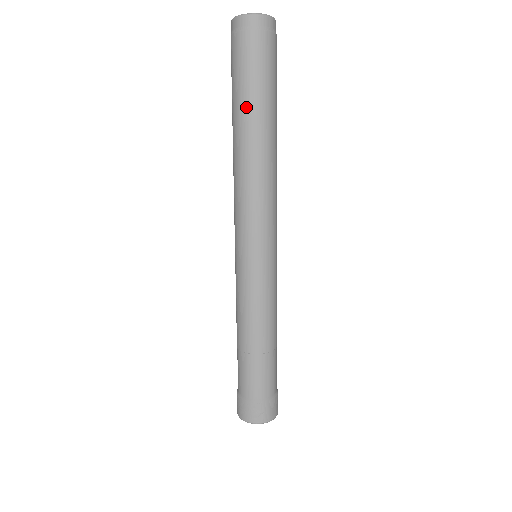
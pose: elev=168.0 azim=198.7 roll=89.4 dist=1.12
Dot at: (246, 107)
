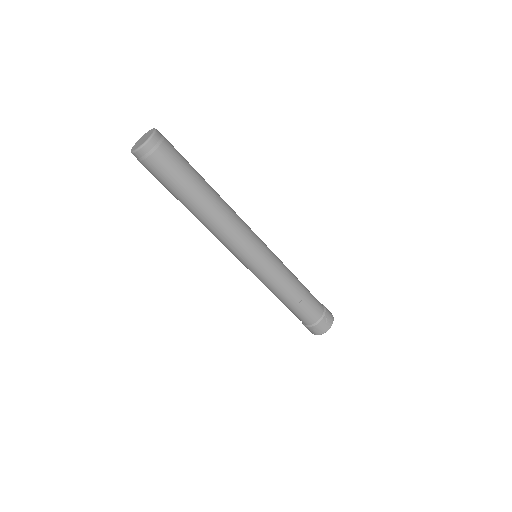
Dot at: occluded
